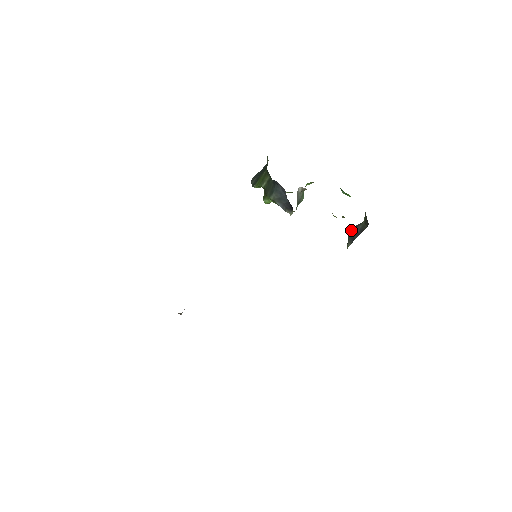
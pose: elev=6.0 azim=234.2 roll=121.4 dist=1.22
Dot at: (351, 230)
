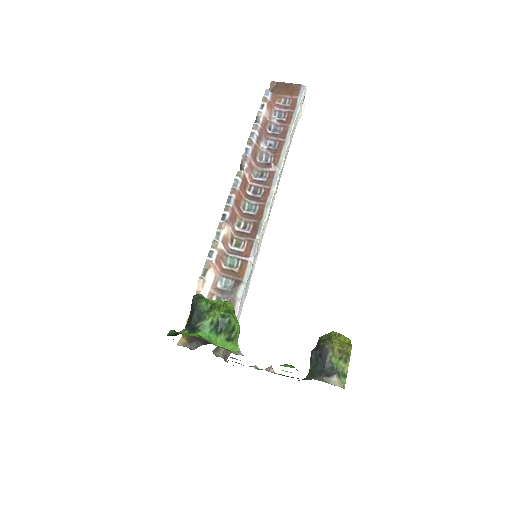
Dot at: (311, 352)
